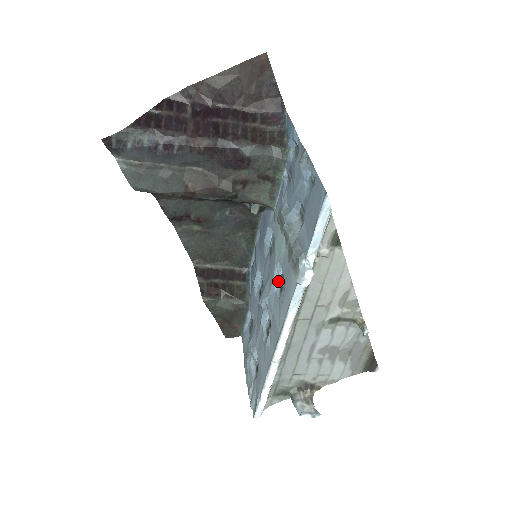
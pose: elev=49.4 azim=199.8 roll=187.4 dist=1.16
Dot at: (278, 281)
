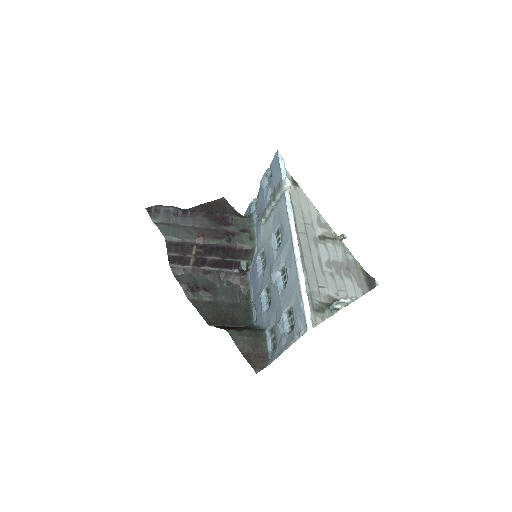
Dot at: (277, 248)
